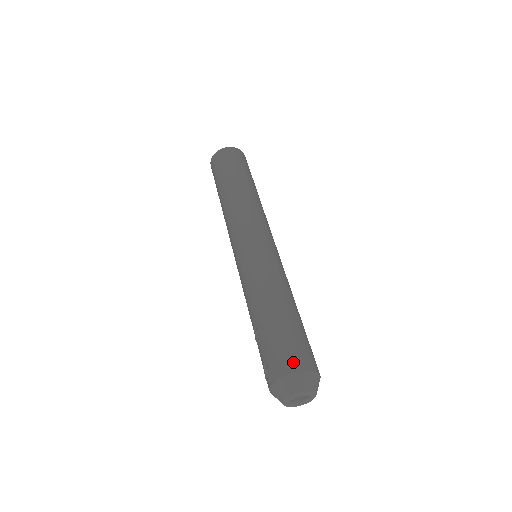
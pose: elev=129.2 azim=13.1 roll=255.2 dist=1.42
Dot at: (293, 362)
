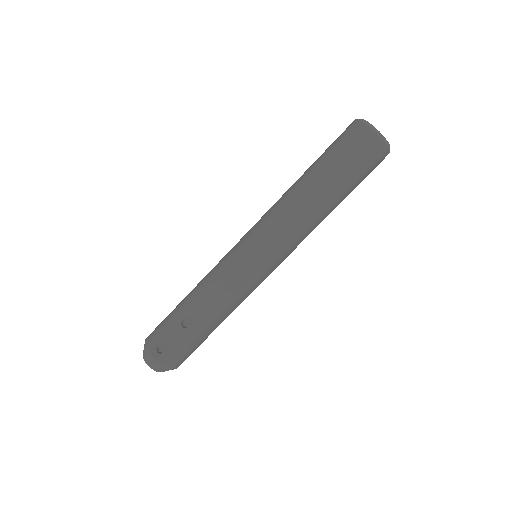
Dot at: (179, 364)
